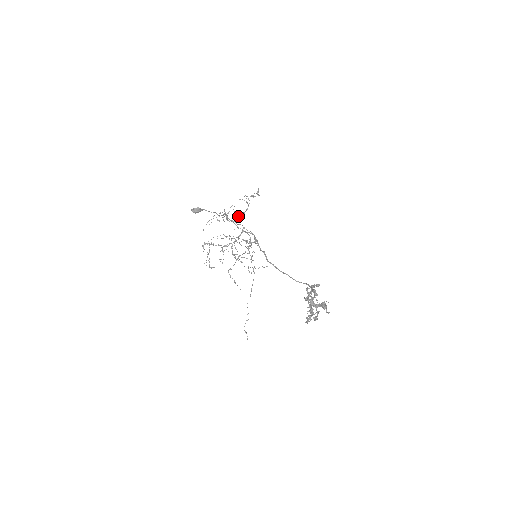
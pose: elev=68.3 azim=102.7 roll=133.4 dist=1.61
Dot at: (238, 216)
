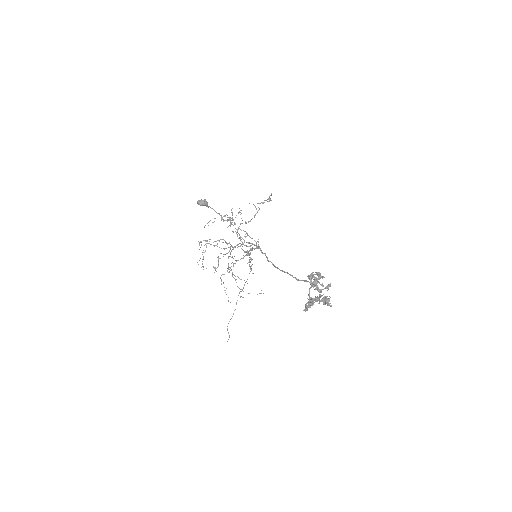
Dot at: occluded
